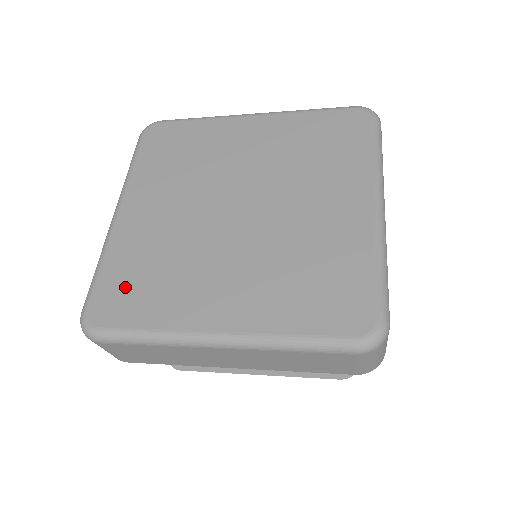
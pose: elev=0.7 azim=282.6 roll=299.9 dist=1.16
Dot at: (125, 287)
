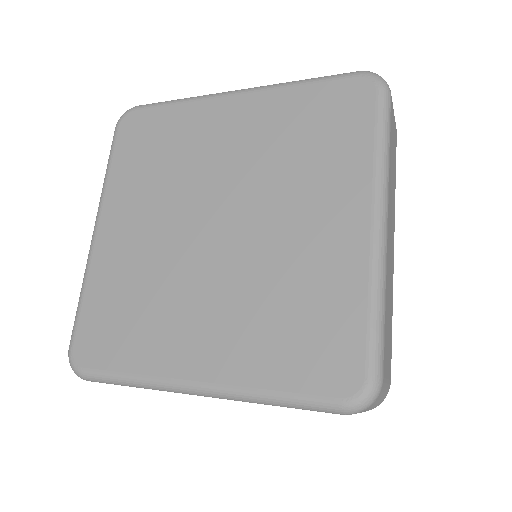
Dot at: (106, 322)
